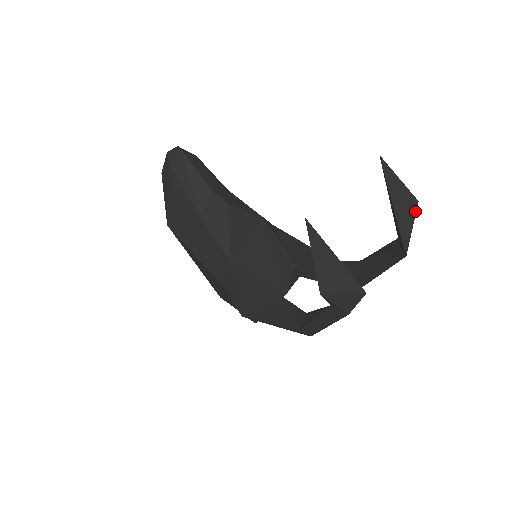
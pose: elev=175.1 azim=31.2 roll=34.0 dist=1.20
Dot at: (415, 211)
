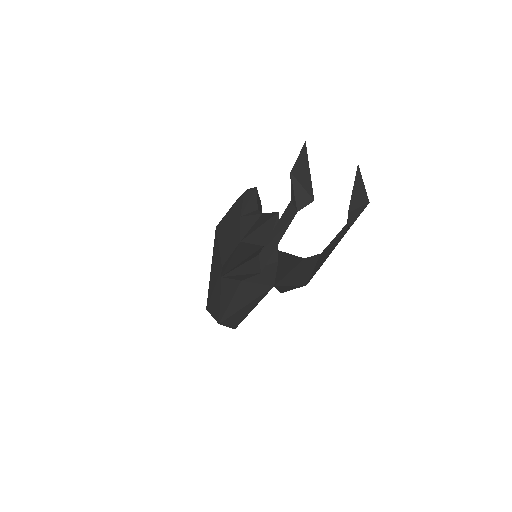
Dot at: (365, 204)
